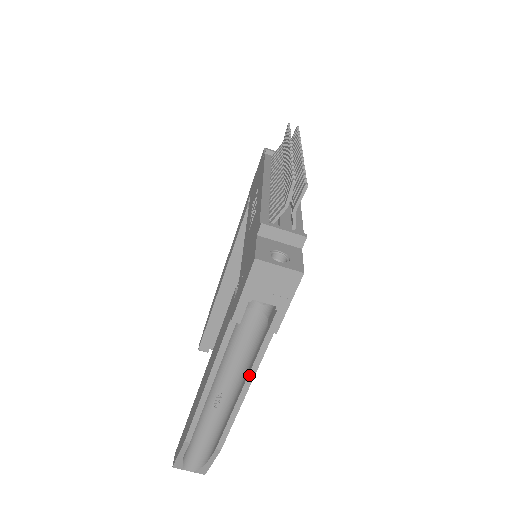
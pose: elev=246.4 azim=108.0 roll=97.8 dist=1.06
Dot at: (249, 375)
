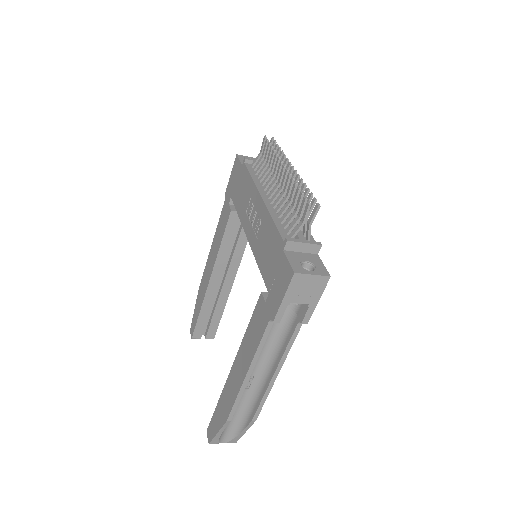
Dot at: (282, 358)
